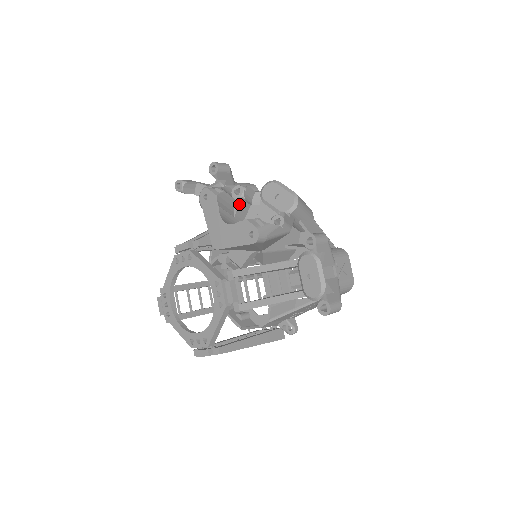
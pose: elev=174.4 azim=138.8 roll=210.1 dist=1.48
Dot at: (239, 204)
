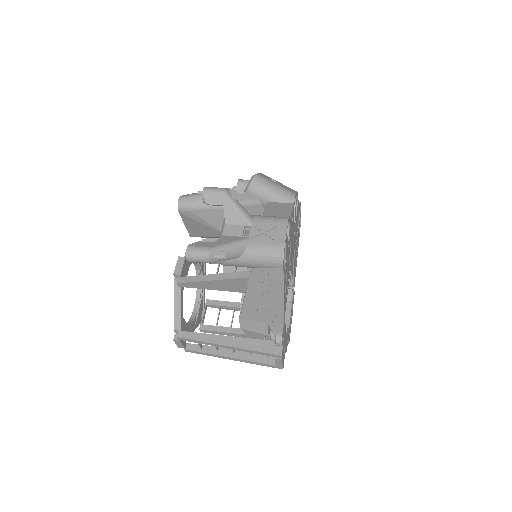
Dot at: occluded
